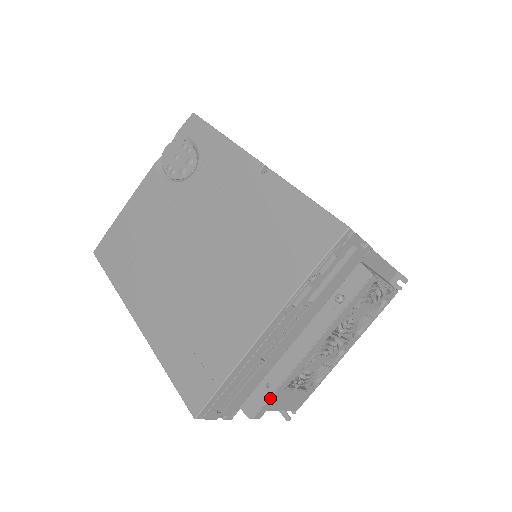
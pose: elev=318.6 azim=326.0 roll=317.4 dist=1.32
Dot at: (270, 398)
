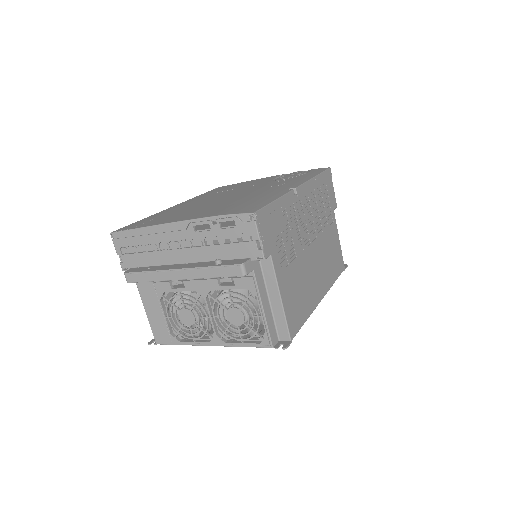
Dot at: (140, 273)
